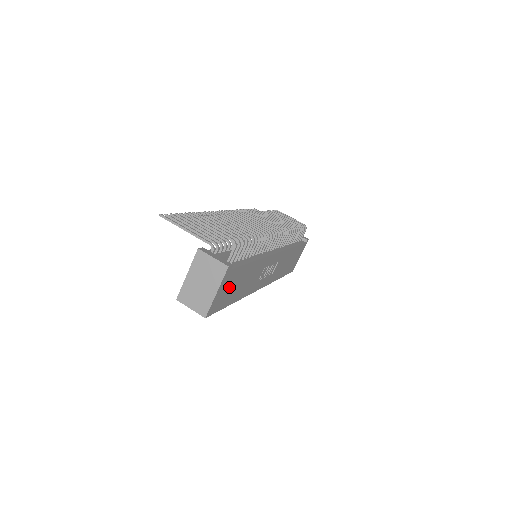
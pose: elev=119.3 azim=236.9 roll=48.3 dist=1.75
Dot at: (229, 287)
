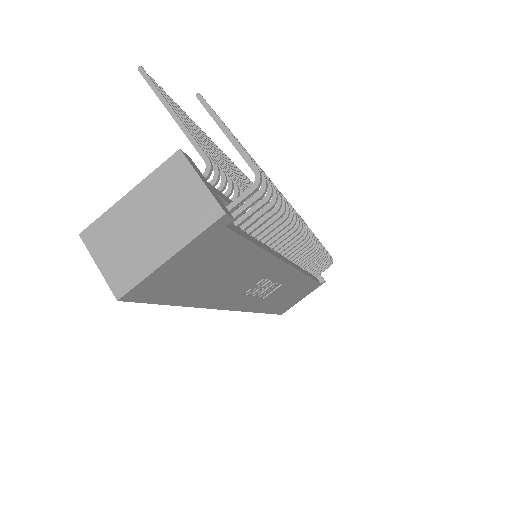
Dot at: (198, 266)
